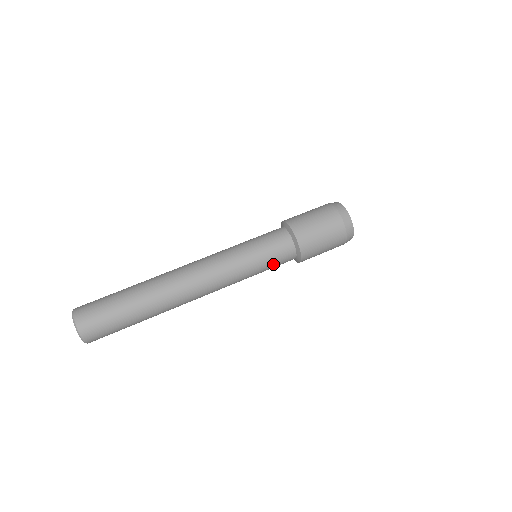
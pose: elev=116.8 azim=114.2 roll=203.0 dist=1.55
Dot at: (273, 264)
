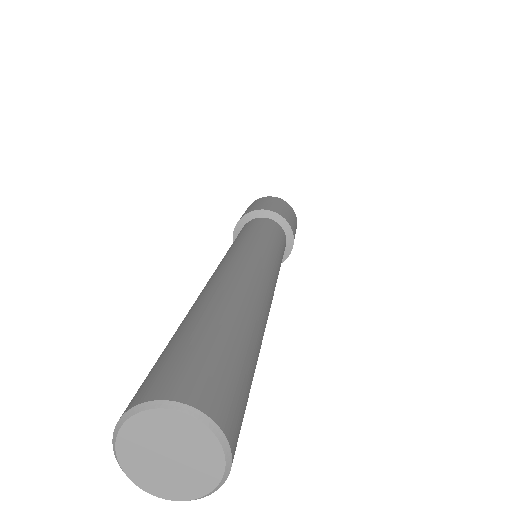
Dot at: (267, 229)
